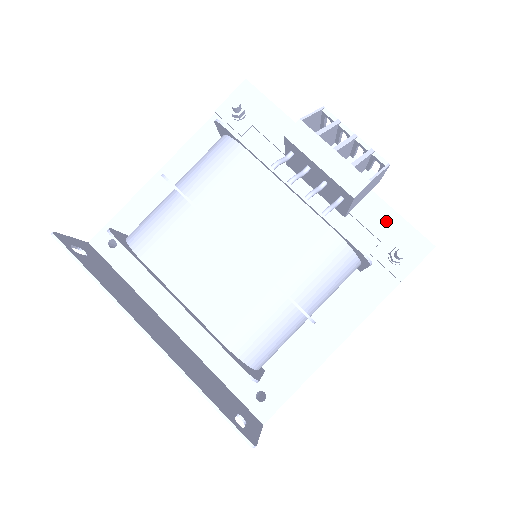
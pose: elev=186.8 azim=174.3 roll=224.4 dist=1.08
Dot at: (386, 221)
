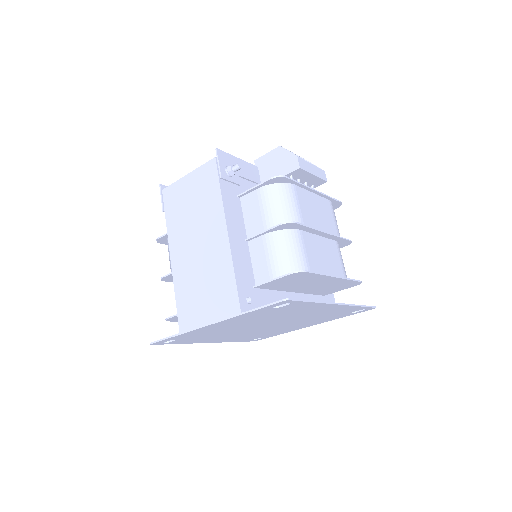
Dot at: occluded
